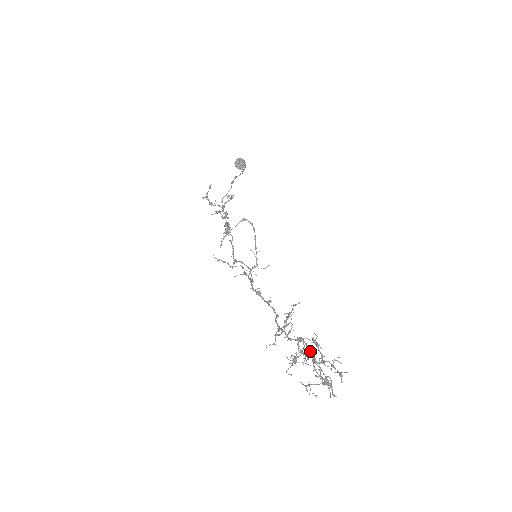
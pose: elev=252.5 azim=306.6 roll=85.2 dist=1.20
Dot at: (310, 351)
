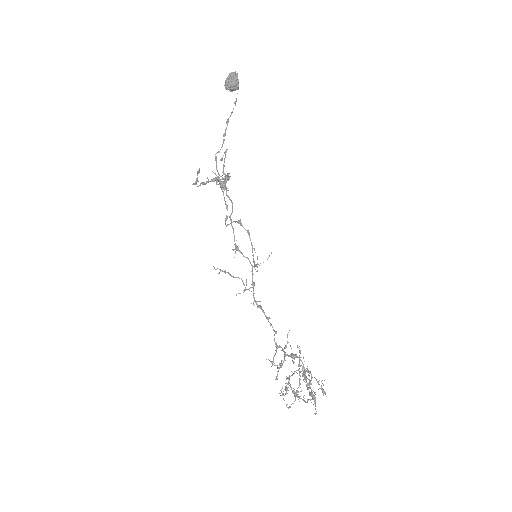
Dot at: (297, 392)
